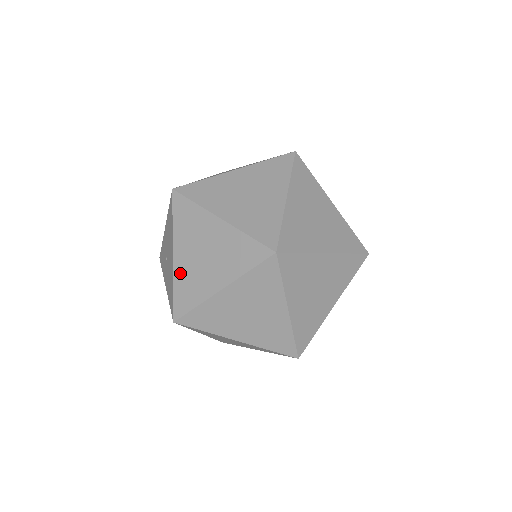
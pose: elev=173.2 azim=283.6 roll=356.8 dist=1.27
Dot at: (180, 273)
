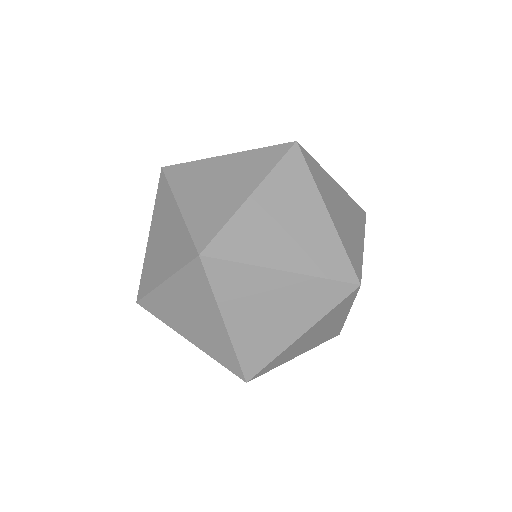
Dot at: (148, 255)
